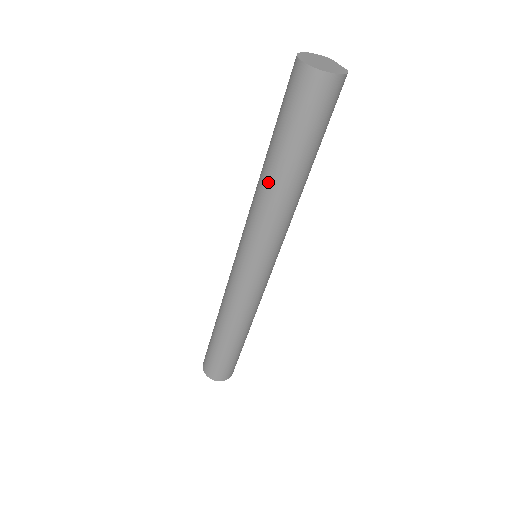
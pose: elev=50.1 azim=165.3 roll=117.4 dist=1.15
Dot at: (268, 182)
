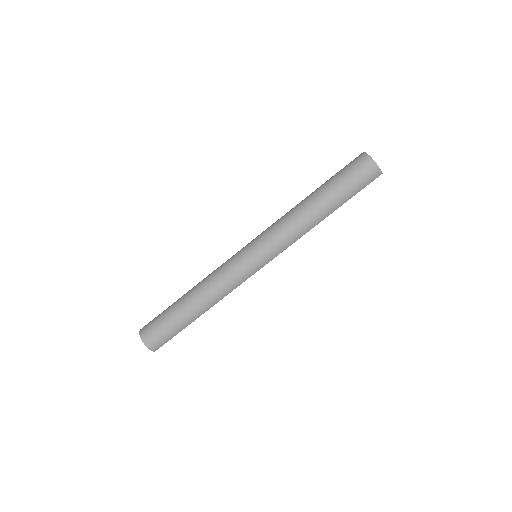
Dot at: (302, 201)
